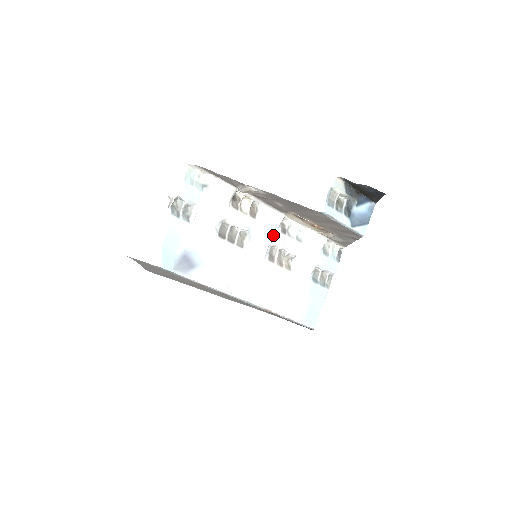
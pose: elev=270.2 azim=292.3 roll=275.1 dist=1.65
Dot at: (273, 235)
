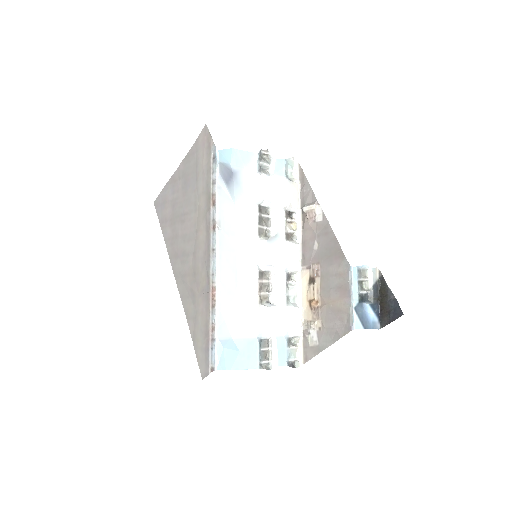
Dot at: (281, 265)
